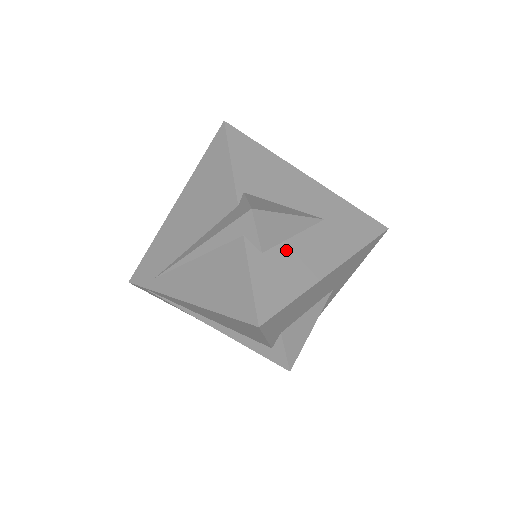
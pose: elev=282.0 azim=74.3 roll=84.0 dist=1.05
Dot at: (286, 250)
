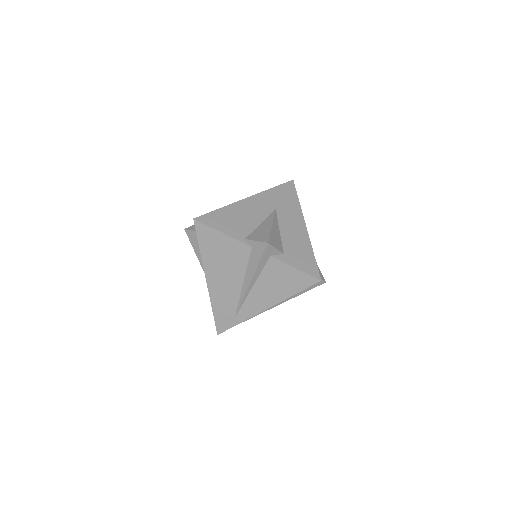
Dot at: (286, 241)
